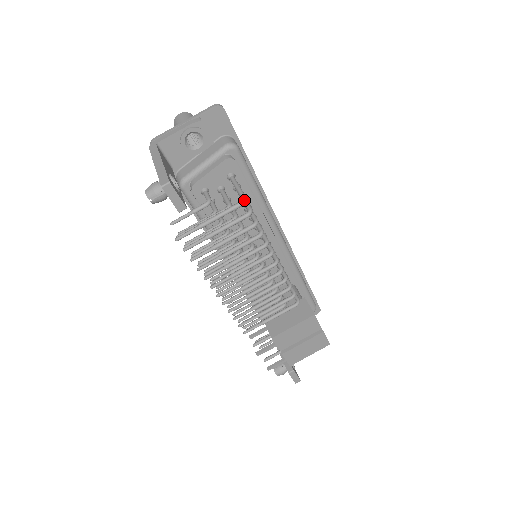
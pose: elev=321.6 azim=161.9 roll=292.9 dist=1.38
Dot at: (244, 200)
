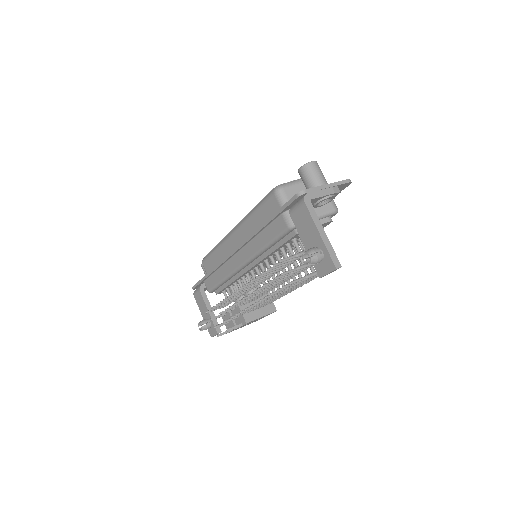
Dot at: occluded
